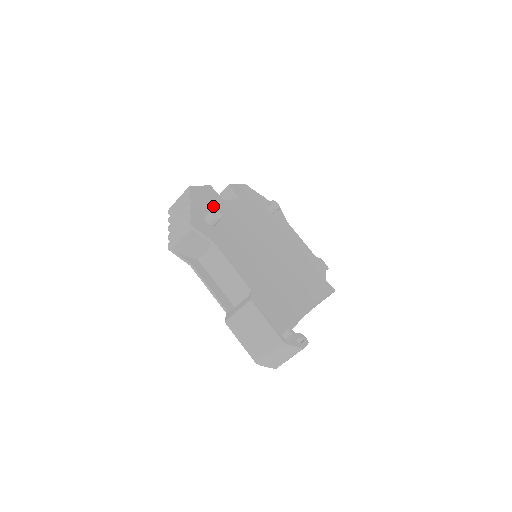
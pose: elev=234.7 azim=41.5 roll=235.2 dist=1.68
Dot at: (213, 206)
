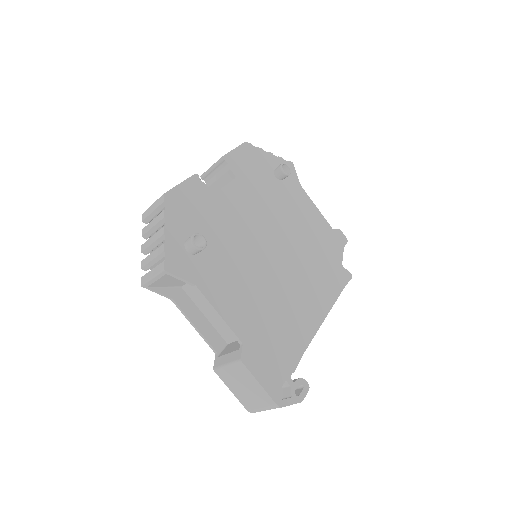
Dot at: (197, 214)
